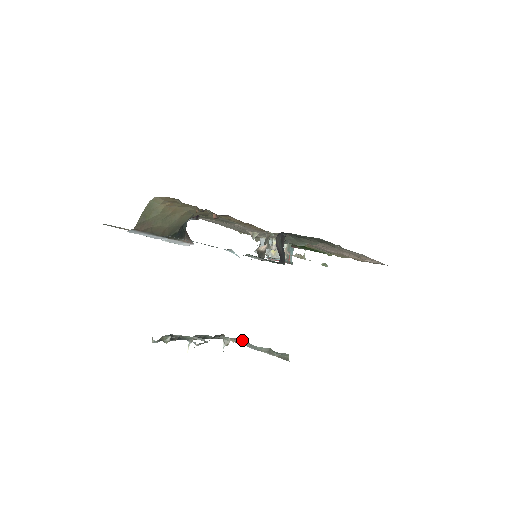
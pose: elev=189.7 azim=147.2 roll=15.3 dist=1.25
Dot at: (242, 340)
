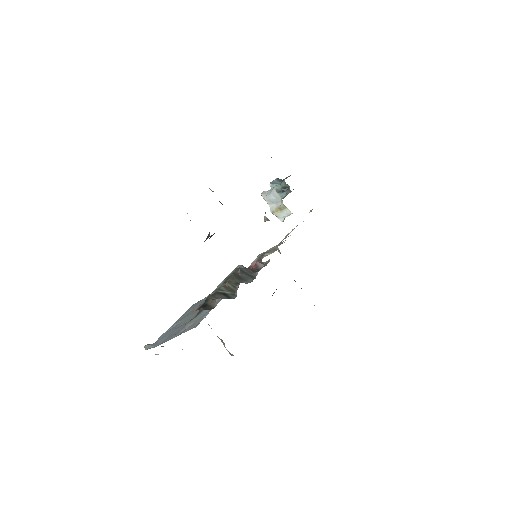
Dot at: occluded
